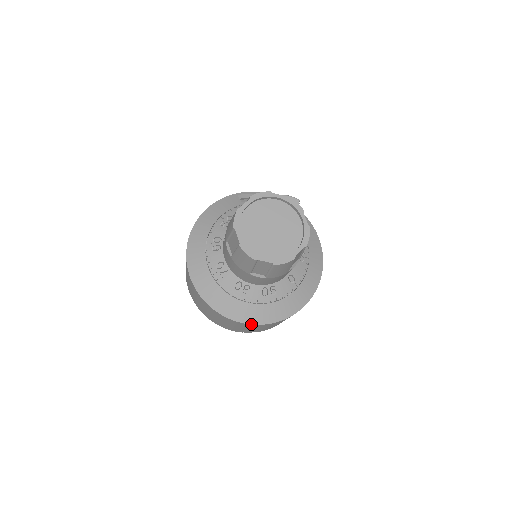
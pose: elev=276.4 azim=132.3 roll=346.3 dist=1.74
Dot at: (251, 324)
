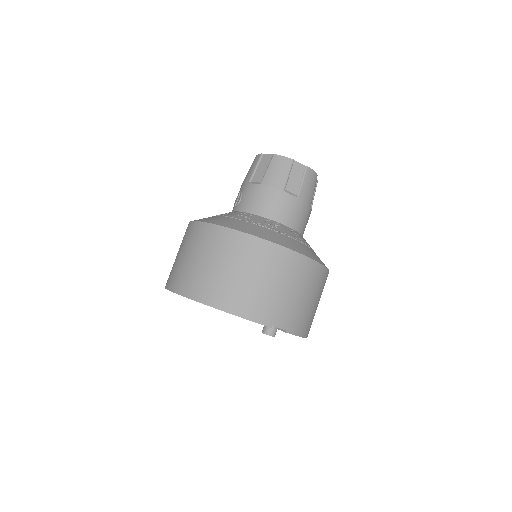
Dot at: (296, 252)
